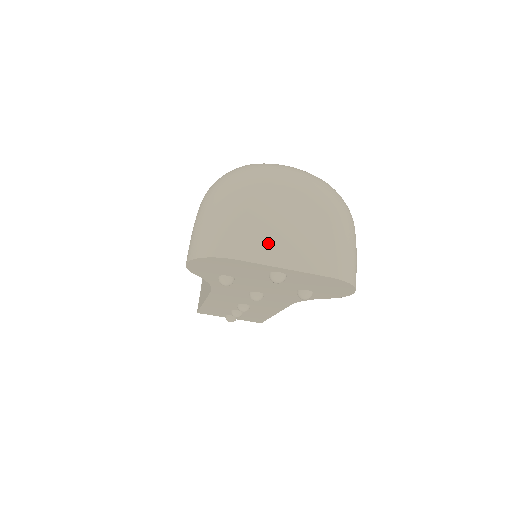
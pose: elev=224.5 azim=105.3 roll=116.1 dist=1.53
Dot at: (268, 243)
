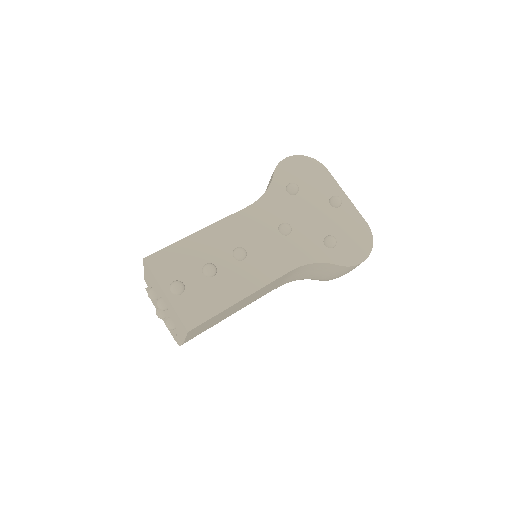
Dot at: occluded
